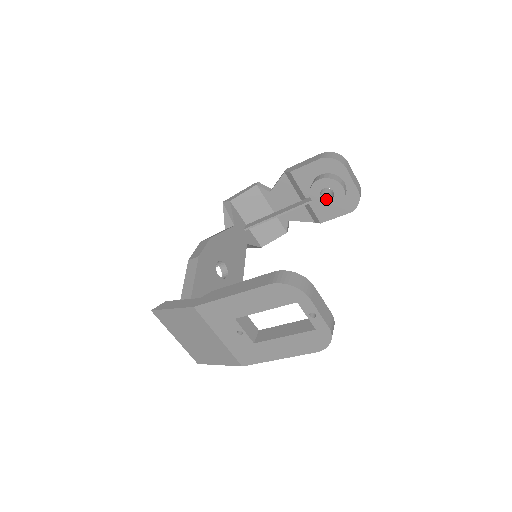
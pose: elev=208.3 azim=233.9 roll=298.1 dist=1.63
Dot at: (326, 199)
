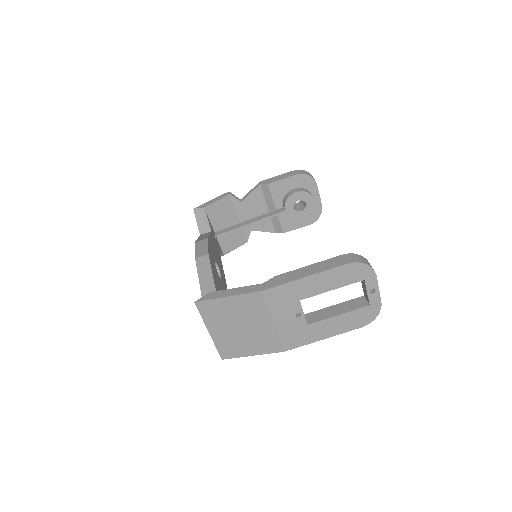
Dot at: (297, 210)
